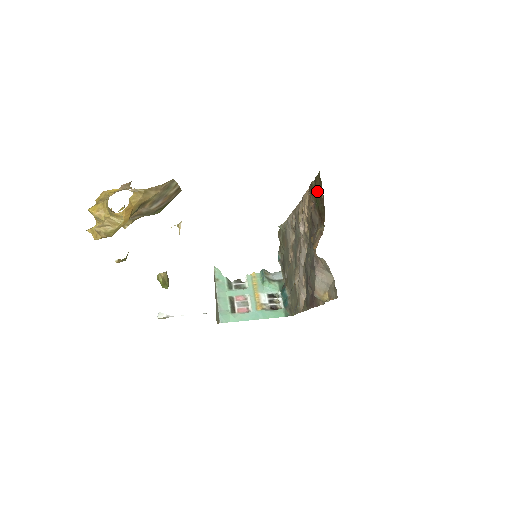
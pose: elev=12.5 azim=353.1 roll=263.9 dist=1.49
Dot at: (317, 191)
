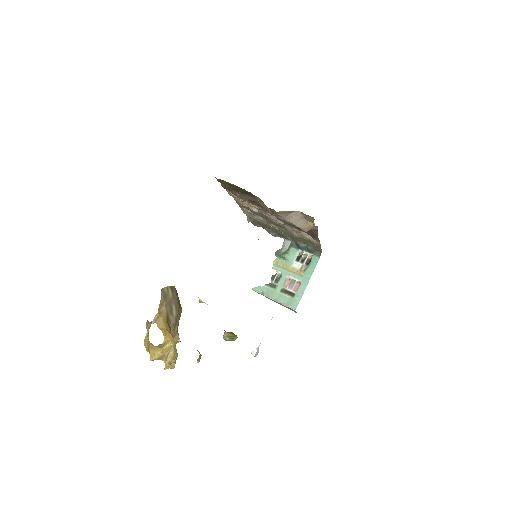
Dot at: (229, 186)
